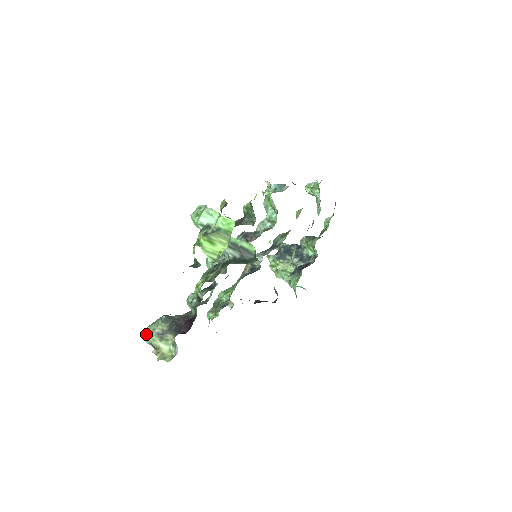
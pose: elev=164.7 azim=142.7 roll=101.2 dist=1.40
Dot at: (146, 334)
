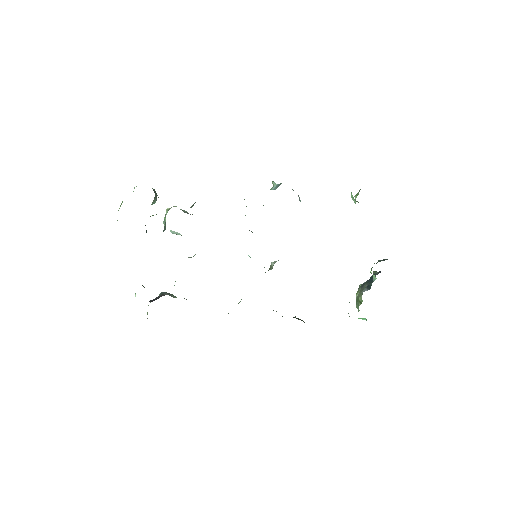
Dot at: occluded
